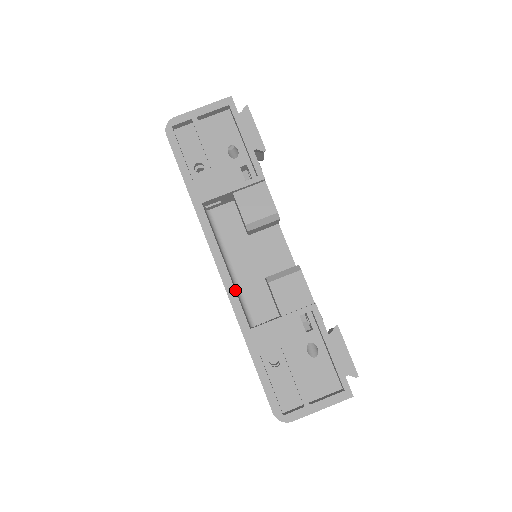
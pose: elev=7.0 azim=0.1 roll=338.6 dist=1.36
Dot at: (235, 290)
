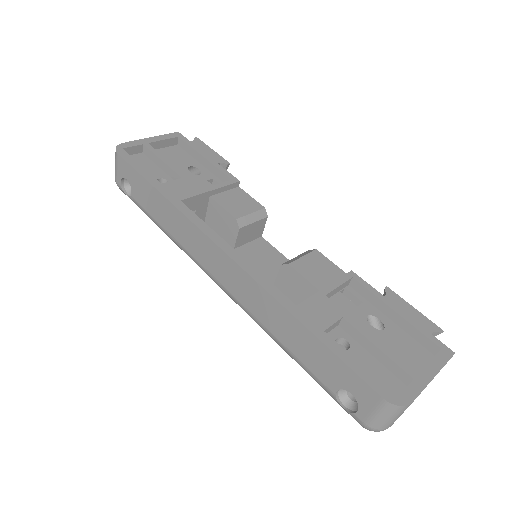
Dot at: (257, 270)
